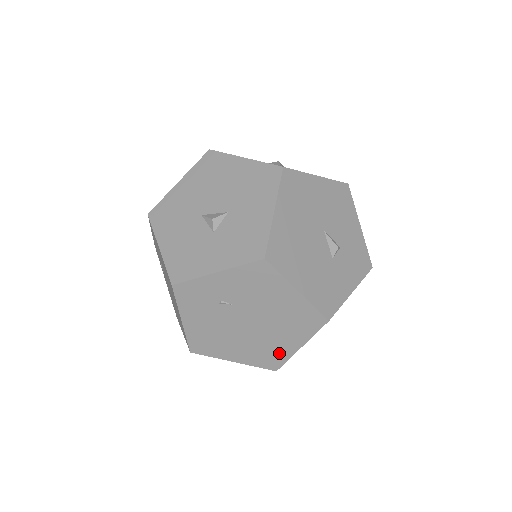
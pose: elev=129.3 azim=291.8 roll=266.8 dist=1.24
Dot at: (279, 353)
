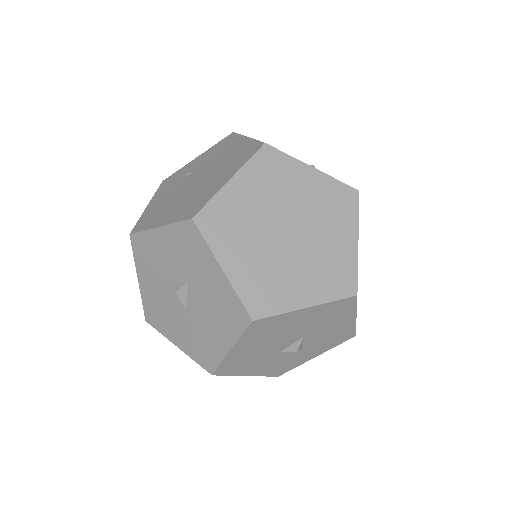
Dot at: (206, 196)
